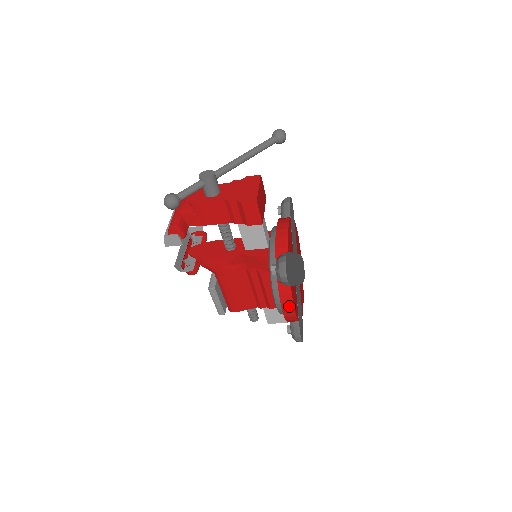
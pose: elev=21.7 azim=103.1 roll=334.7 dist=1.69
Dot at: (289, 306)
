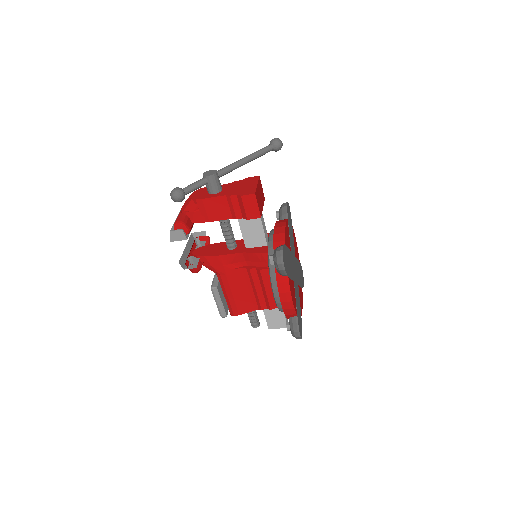
Dot at: (287, 297)
